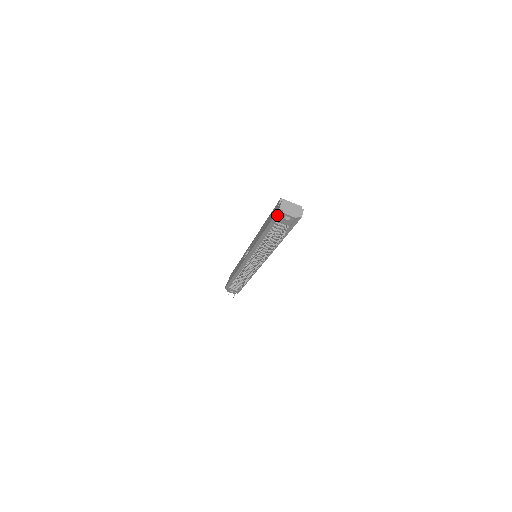
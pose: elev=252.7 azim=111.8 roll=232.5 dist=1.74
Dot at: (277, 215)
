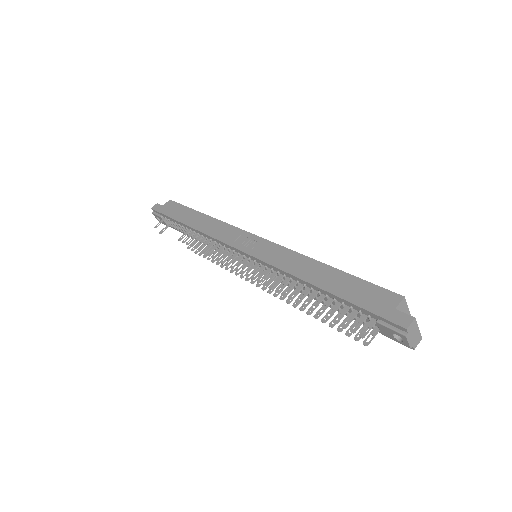
Dot at: (388, 321)
